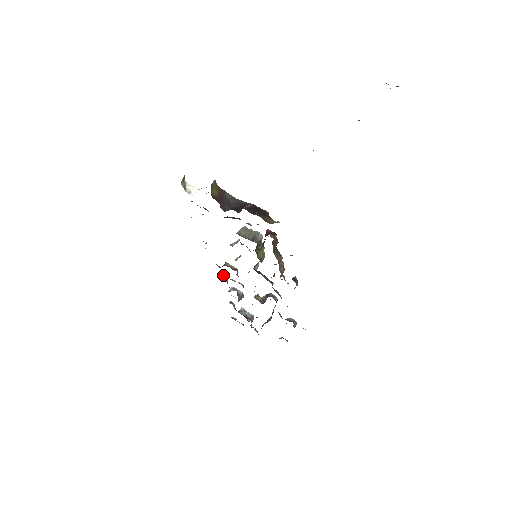
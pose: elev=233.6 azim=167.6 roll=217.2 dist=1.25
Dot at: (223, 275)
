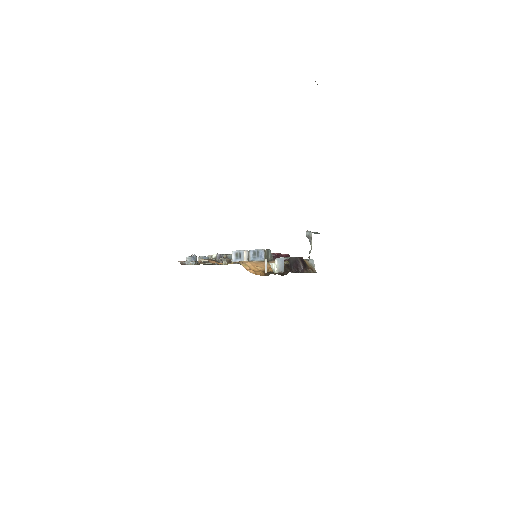
Dot at: occluded
